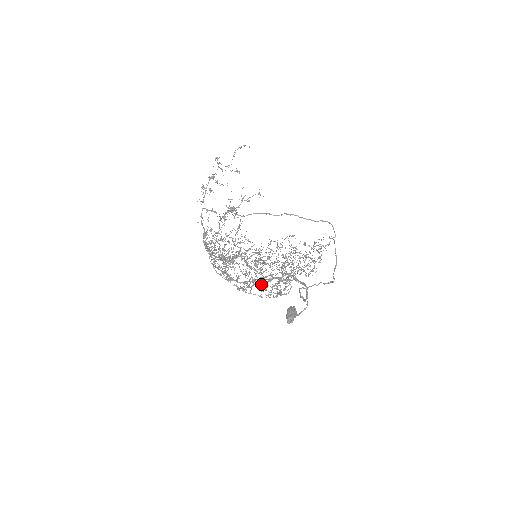
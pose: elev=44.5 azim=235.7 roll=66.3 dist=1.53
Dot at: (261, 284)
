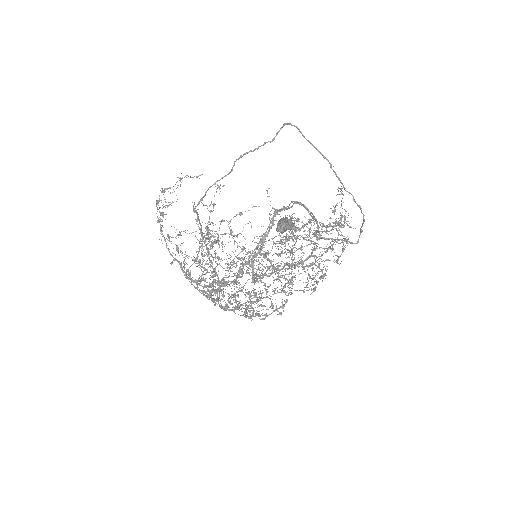
Dot at: (269, 270)
